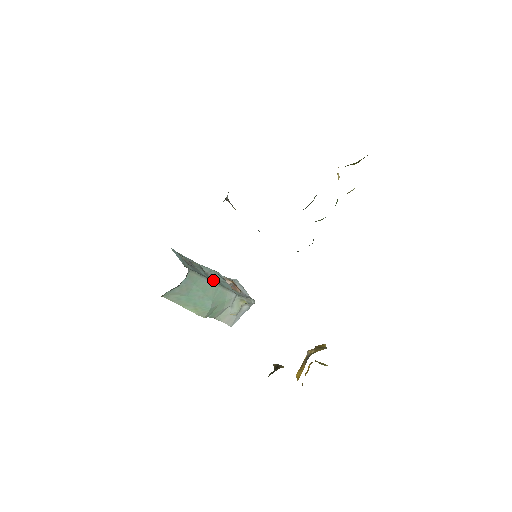
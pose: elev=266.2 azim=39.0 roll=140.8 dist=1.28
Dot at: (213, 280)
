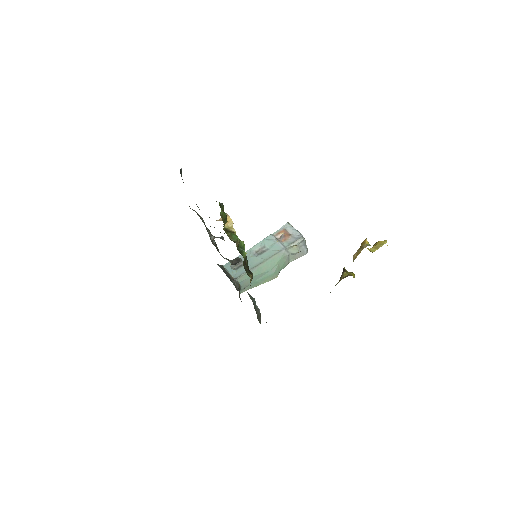
Dot at: (260, 261)
